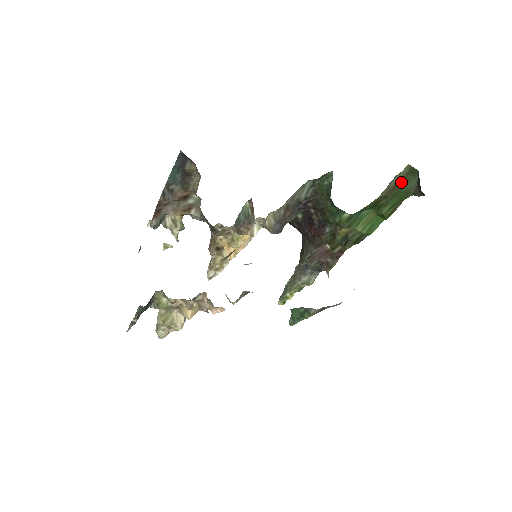
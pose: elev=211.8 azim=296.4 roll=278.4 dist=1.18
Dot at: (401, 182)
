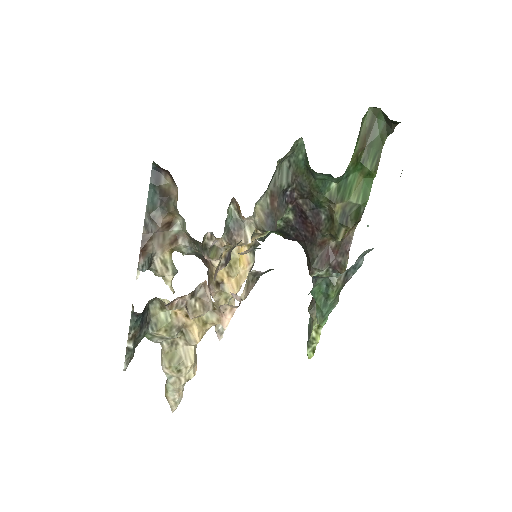
Dot at: (371, 129)
